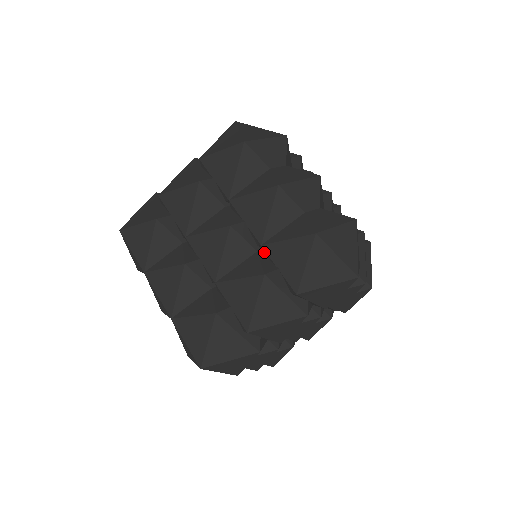
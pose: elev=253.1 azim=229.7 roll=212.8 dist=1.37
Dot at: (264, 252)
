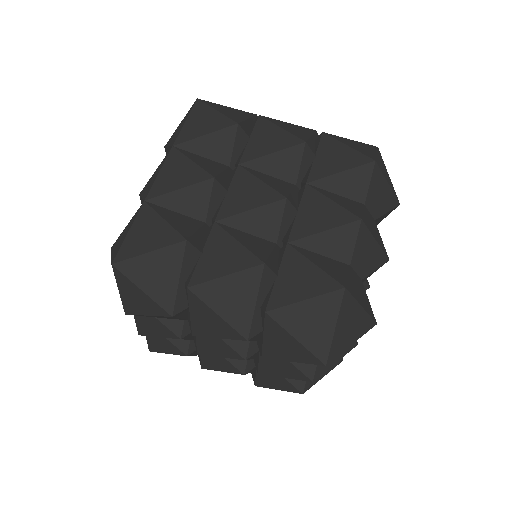
Dot at: (282, 251)
